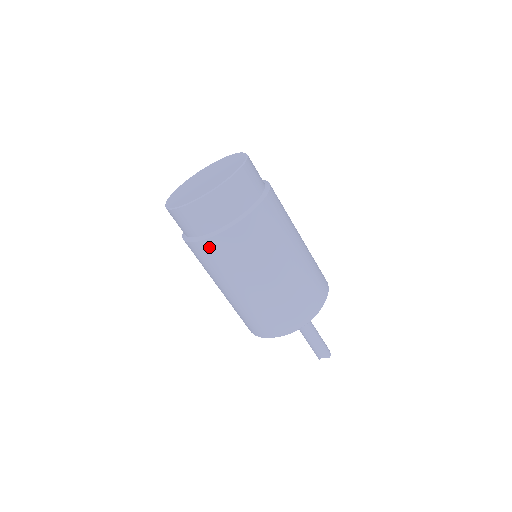
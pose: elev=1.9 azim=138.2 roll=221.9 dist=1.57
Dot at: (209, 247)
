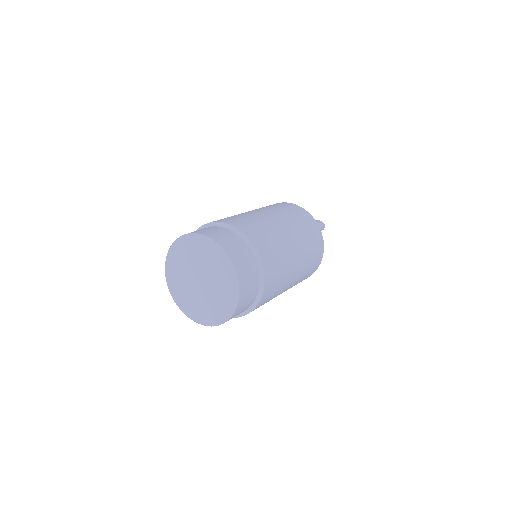
Dot at: occluded
